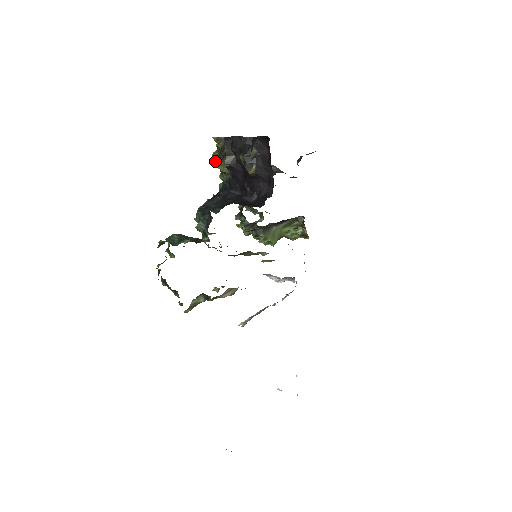
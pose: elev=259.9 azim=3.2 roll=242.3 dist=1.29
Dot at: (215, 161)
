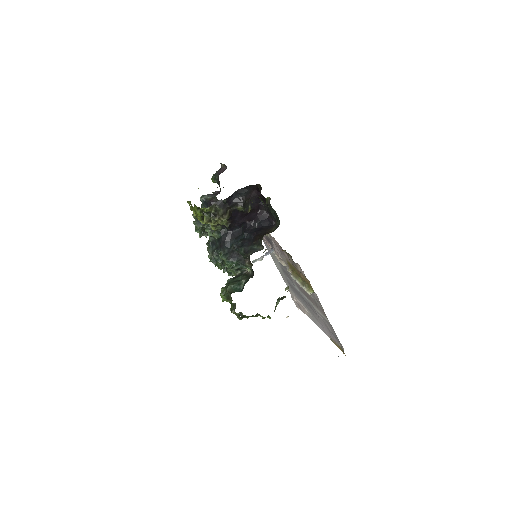
Dot at: (212, 222)
